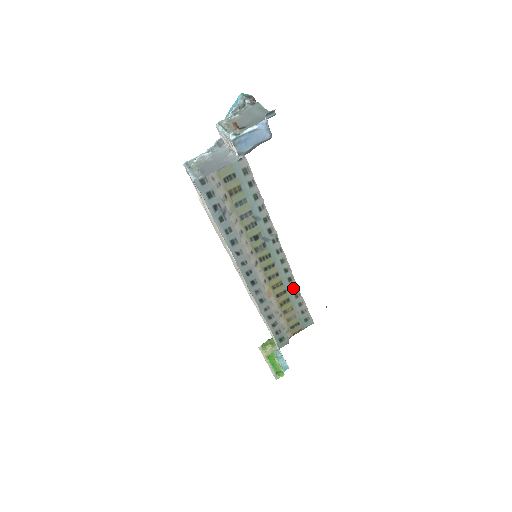
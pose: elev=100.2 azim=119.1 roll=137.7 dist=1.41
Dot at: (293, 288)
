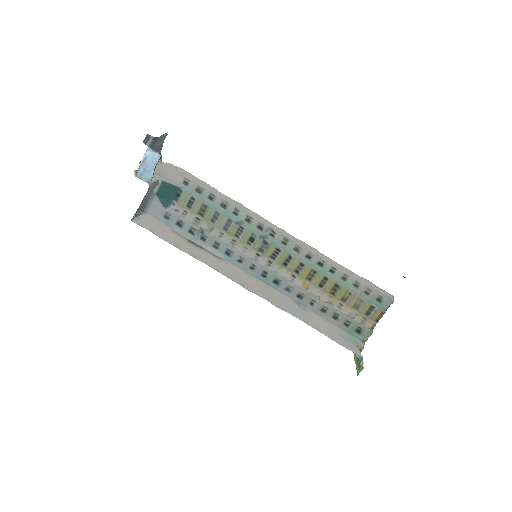
Dot at: (332, 271)
